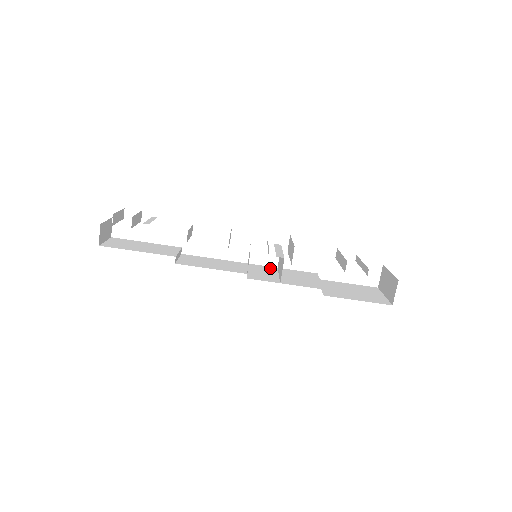
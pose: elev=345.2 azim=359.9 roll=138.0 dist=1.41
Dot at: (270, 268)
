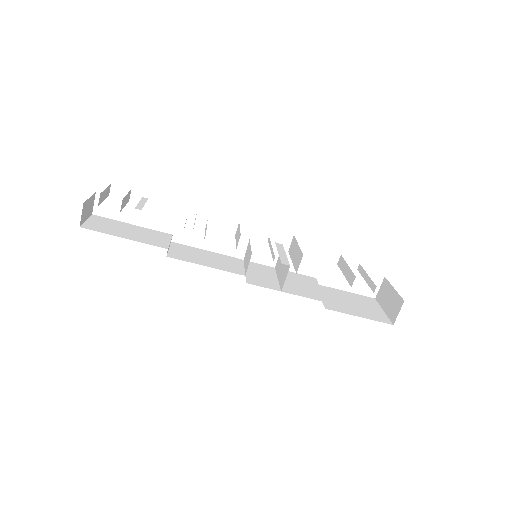
Dot at: (267, 268)
